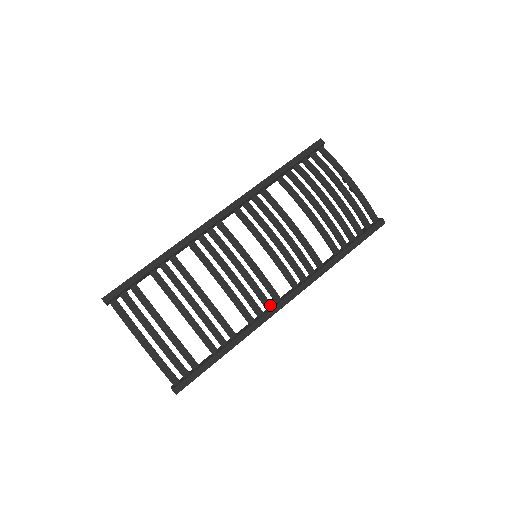
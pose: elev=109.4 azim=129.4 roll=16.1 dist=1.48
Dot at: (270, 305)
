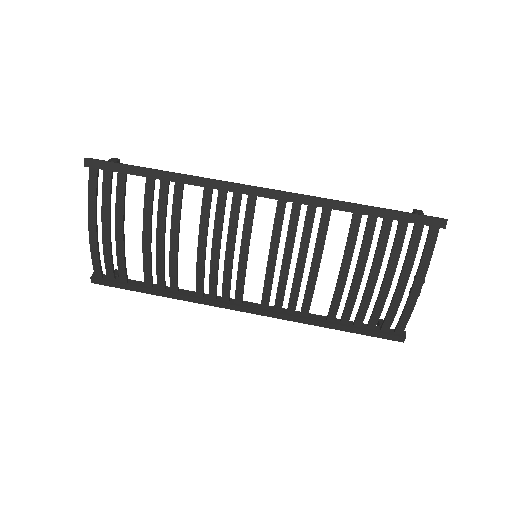
Dot at: (228, 299)
